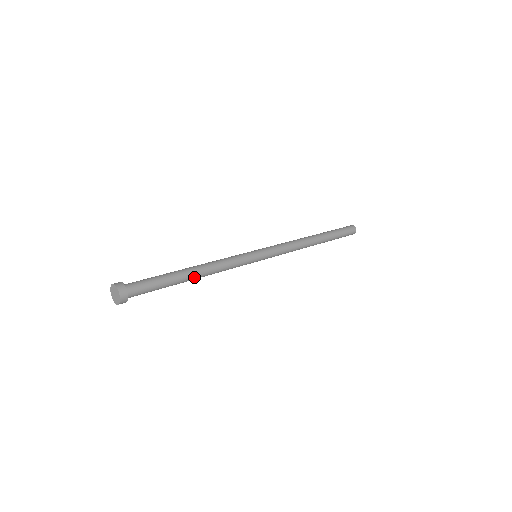
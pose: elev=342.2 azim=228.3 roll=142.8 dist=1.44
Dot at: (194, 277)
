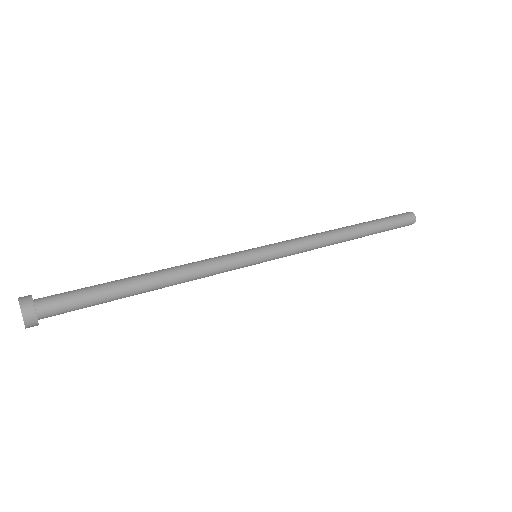
Dot at: (152, 287)
